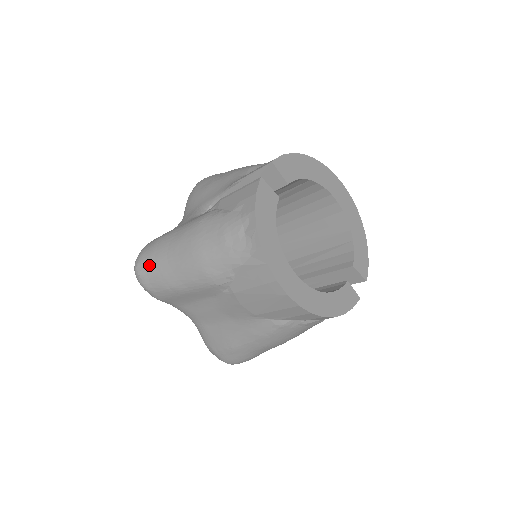
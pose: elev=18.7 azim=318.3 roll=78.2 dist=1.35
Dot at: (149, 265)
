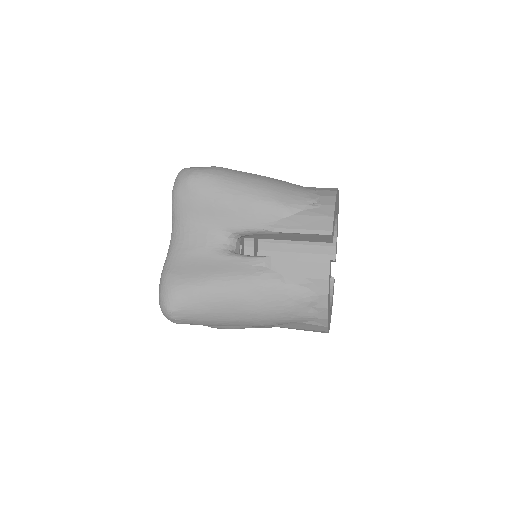
Dot at: (190, 314)
